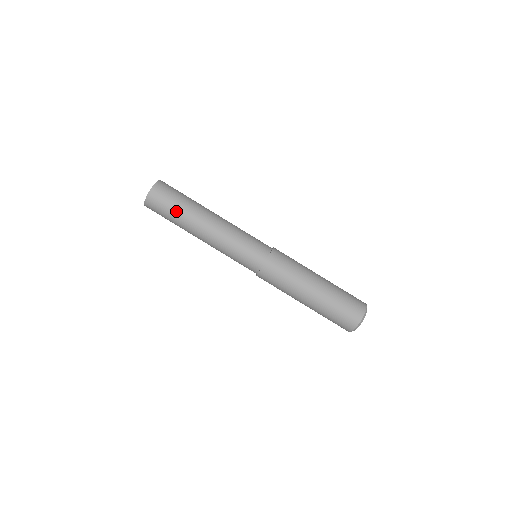
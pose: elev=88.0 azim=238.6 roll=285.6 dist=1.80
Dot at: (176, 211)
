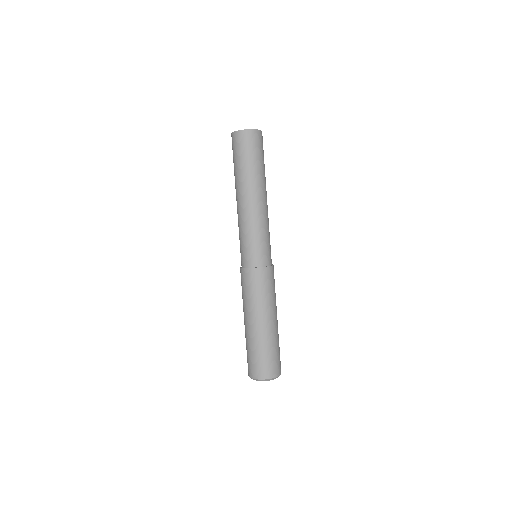
Dot at: (257, 163)
